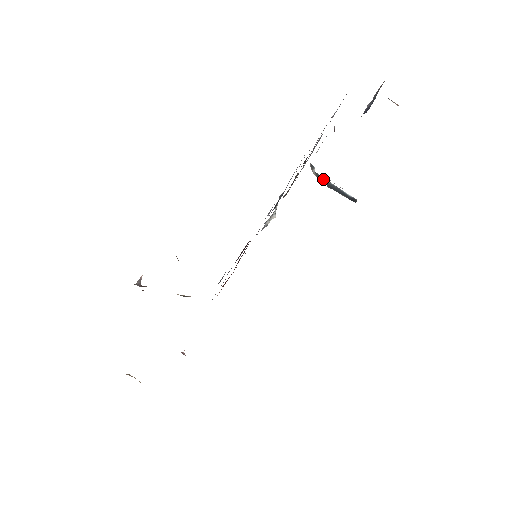
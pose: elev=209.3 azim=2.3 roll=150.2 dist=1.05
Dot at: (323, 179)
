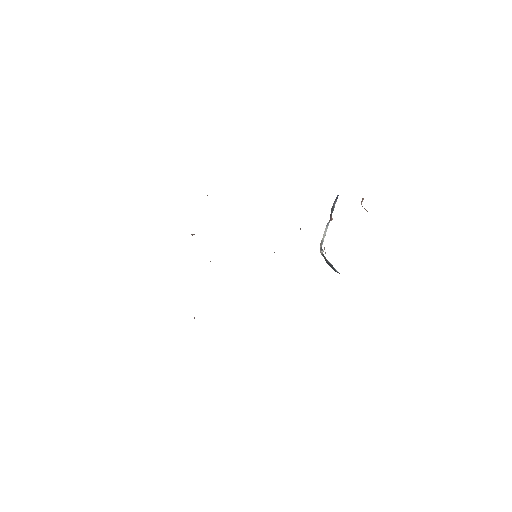
Dot at: occluded
